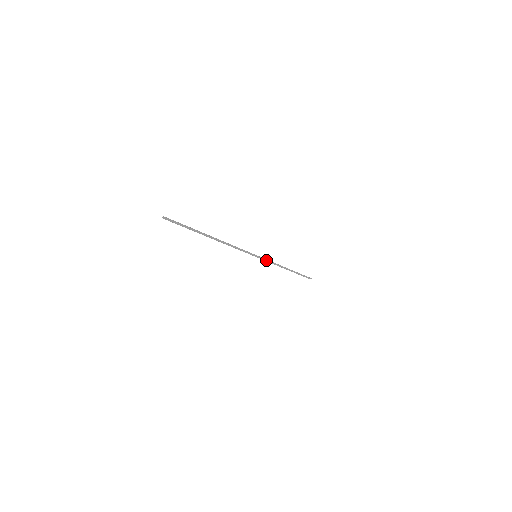
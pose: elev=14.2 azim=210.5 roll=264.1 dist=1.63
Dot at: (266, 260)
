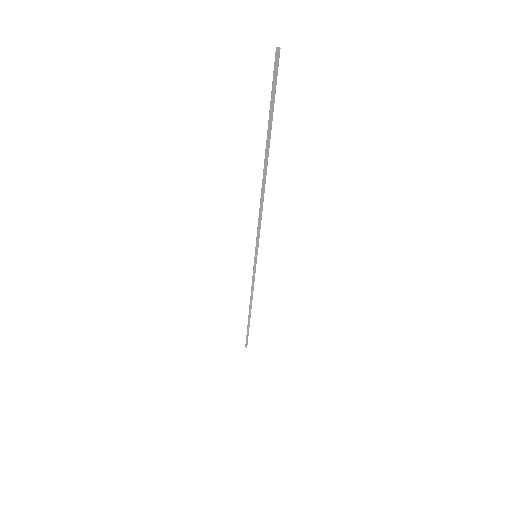
Dot at: occluded
